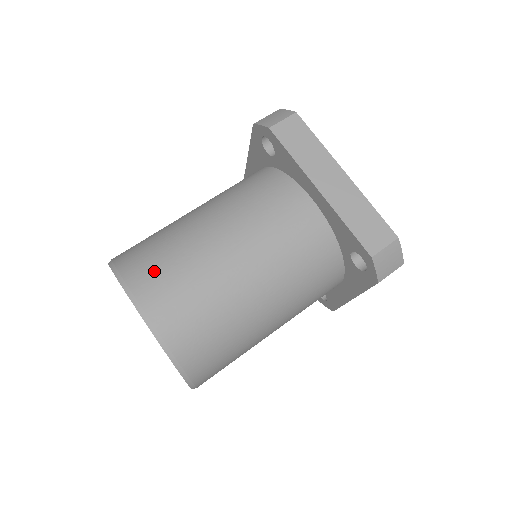
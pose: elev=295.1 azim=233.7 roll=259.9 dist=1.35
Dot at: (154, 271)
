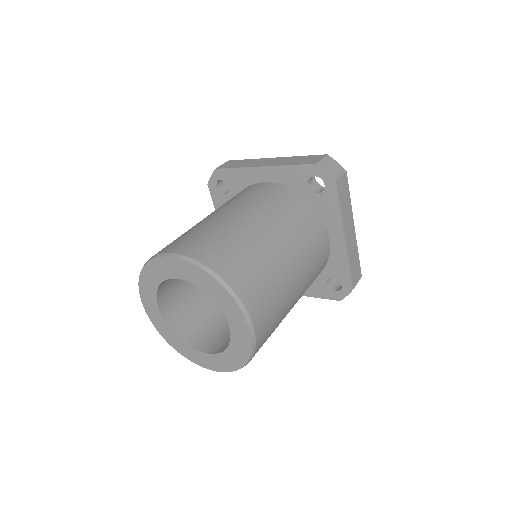
Dot at: (172, 243)
